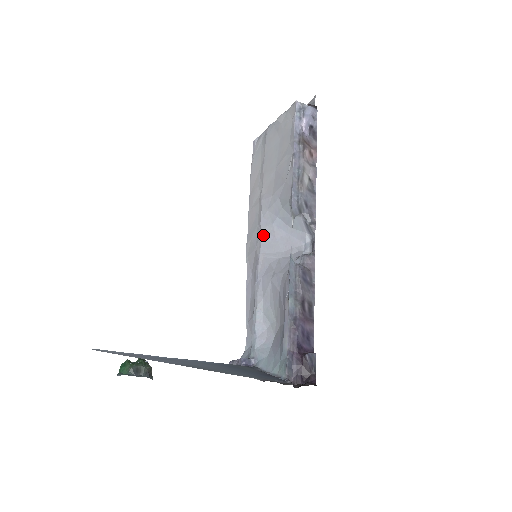
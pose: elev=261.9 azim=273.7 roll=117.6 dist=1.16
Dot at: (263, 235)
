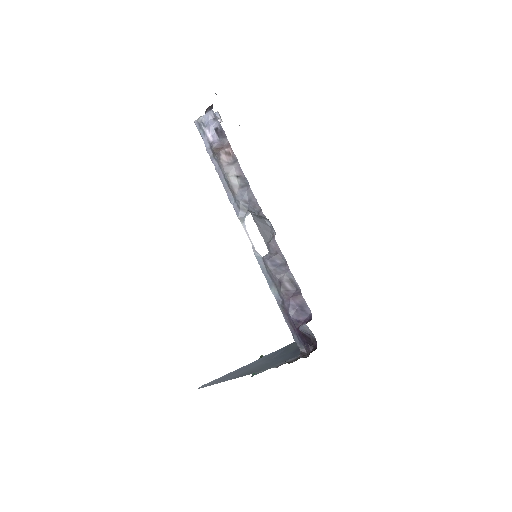
Dot at: (259, 230)
